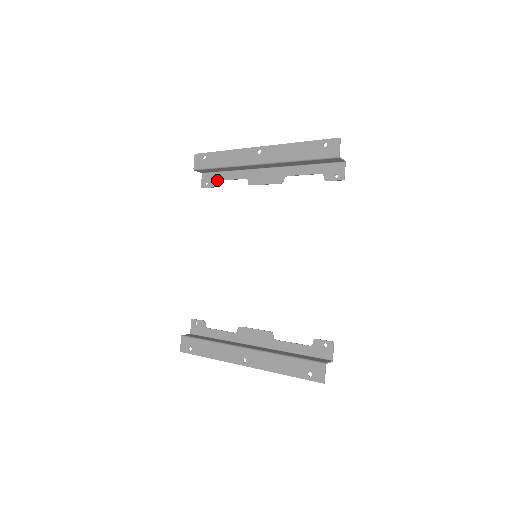
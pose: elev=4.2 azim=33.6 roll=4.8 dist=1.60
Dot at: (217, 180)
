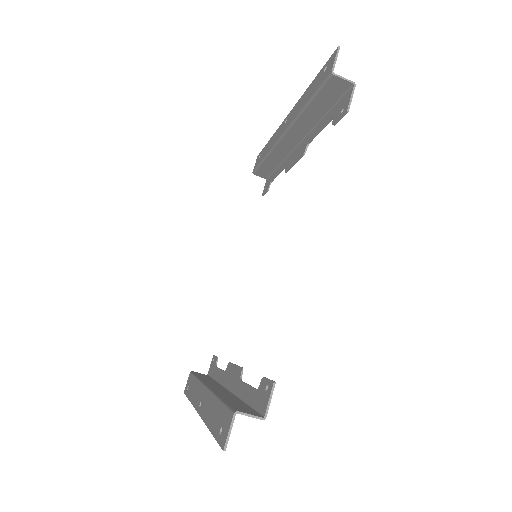
Dot at: (271, 181)
